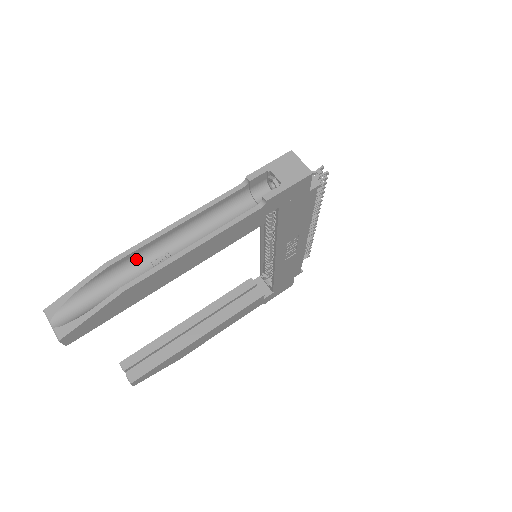
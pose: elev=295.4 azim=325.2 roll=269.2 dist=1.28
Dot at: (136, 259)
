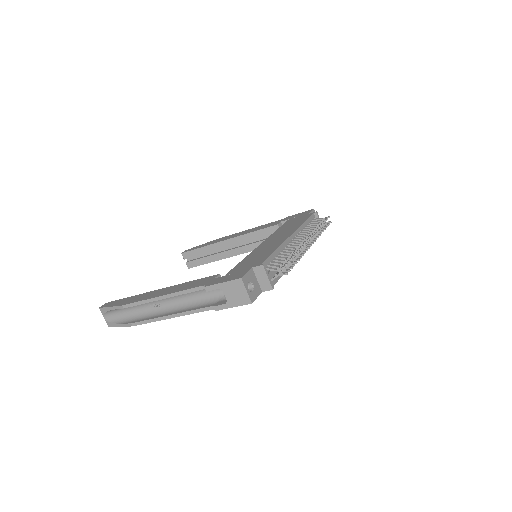
Dot at: occluded
